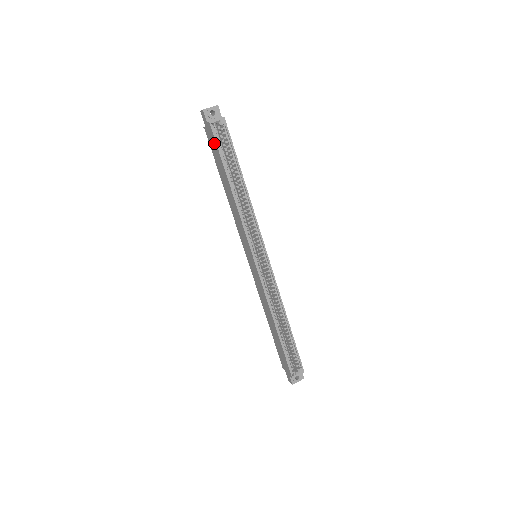
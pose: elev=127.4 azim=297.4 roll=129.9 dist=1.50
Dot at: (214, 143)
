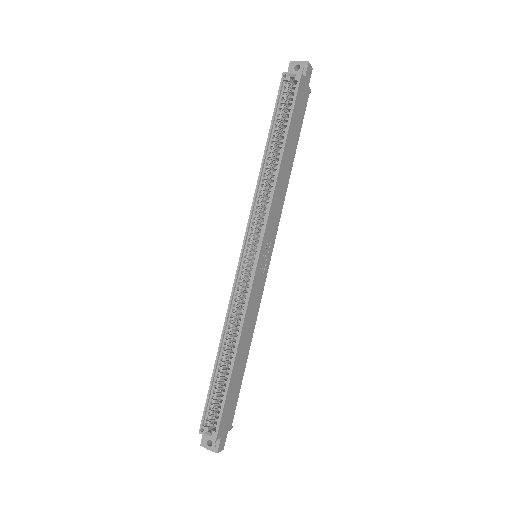
Dot at: (279, 100)
